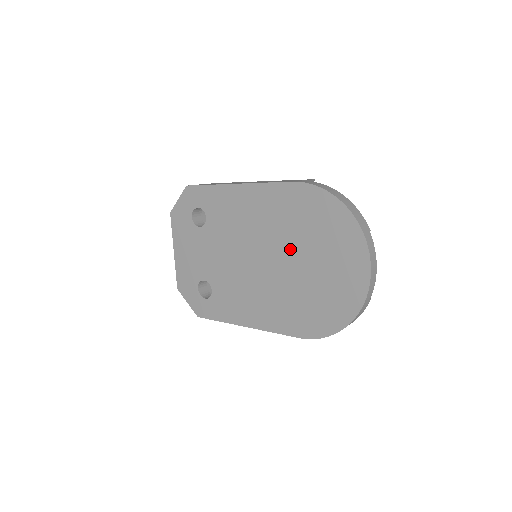
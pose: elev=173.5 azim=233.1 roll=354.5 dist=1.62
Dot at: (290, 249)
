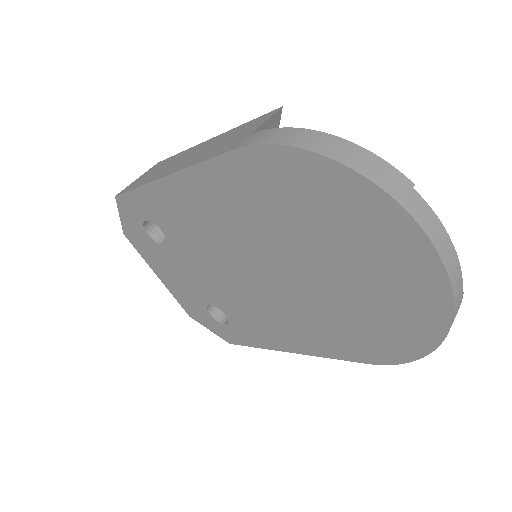
Dot at: (290, 253)
